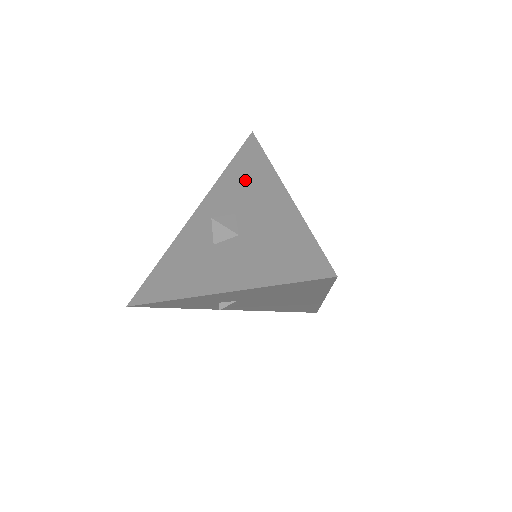
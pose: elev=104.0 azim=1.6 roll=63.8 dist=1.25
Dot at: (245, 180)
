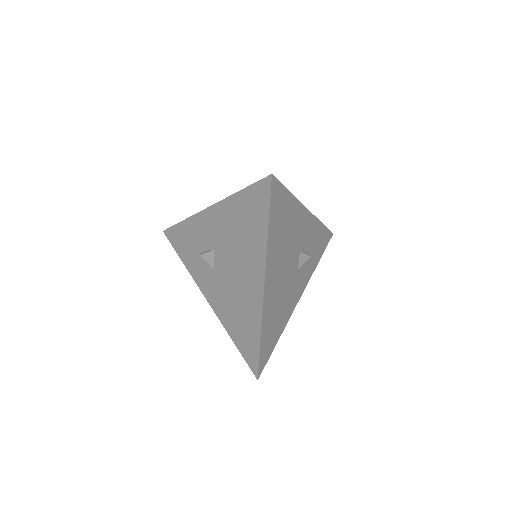
Dot at: occluded
